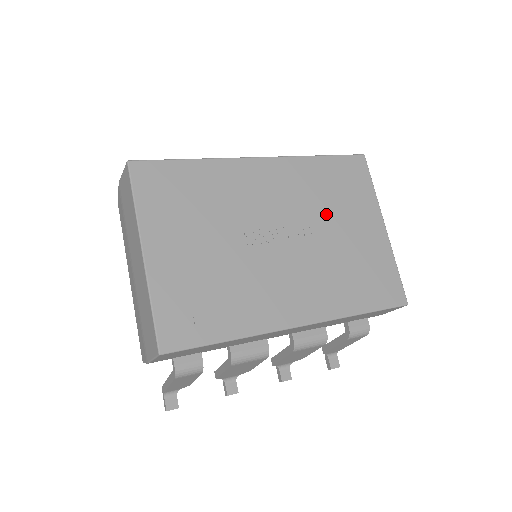
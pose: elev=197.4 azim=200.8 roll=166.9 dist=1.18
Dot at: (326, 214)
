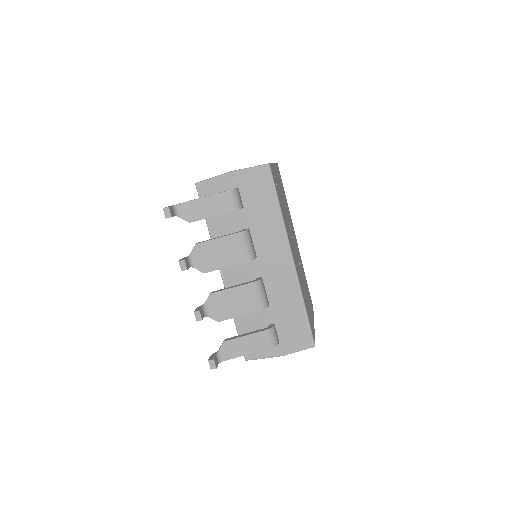
Dot at: (304, 280)
